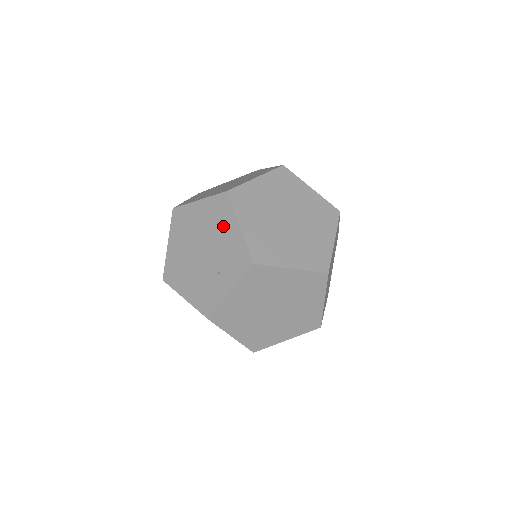
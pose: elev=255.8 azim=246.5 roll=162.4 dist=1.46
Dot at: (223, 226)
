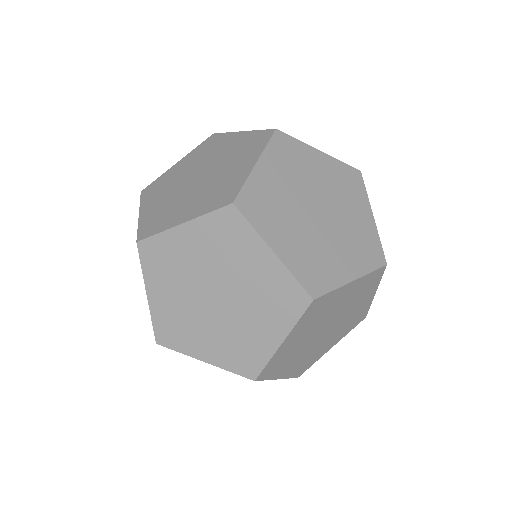
Dot at: occluded
